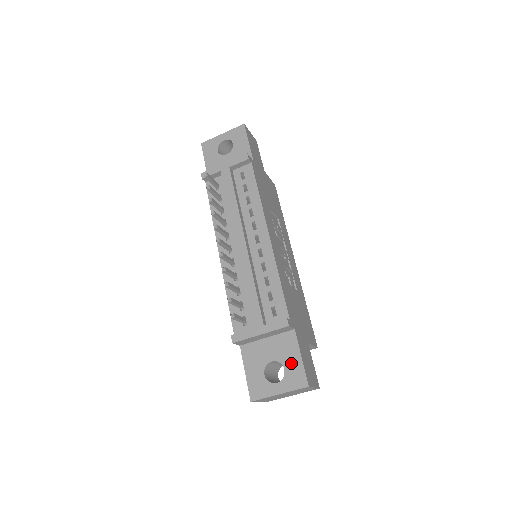
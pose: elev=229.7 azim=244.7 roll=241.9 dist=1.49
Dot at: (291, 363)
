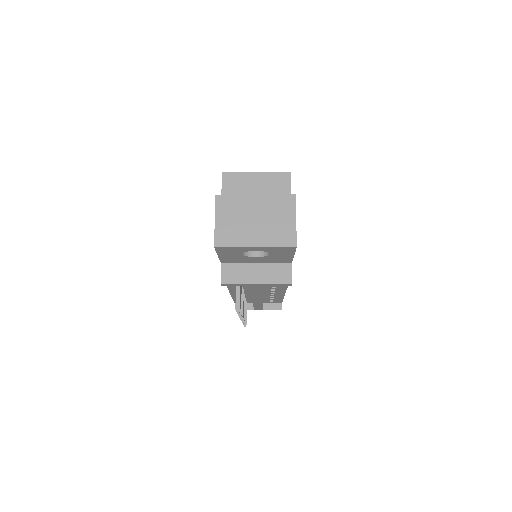
Dot at: occluded
